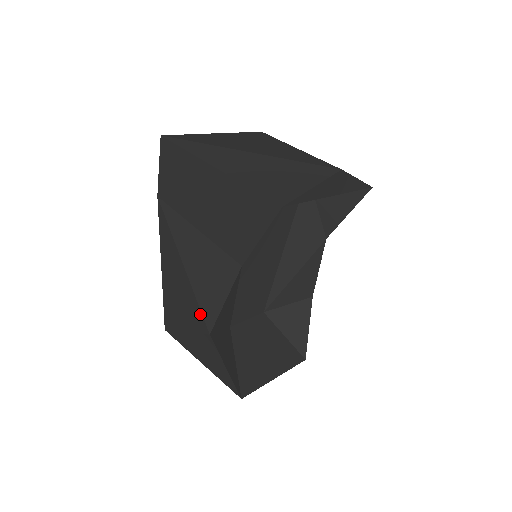
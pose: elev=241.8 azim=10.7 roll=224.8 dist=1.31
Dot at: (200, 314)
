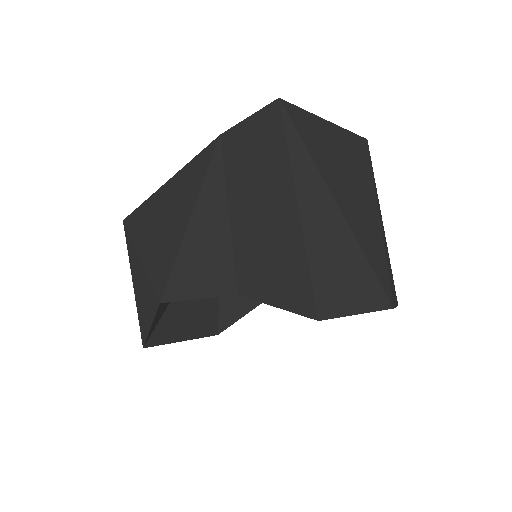
Dot at: (166, 278)
